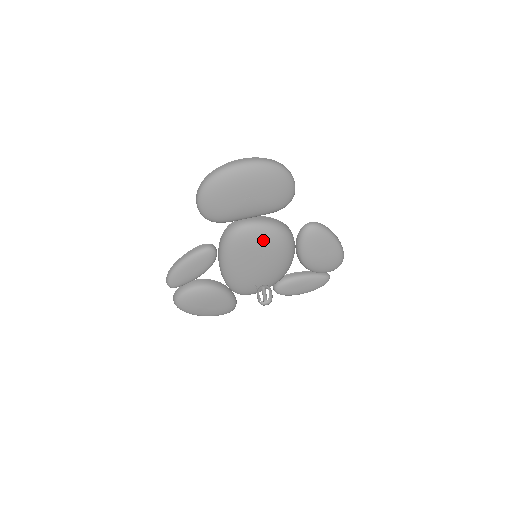
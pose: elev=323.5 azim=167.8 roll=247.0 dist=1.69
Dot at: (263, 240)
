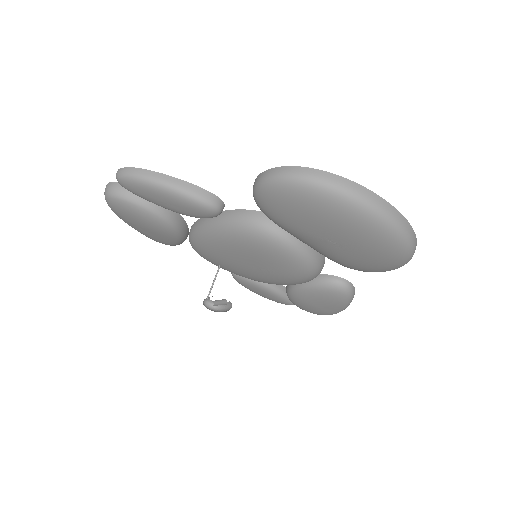
Dot at: (284, 266)
